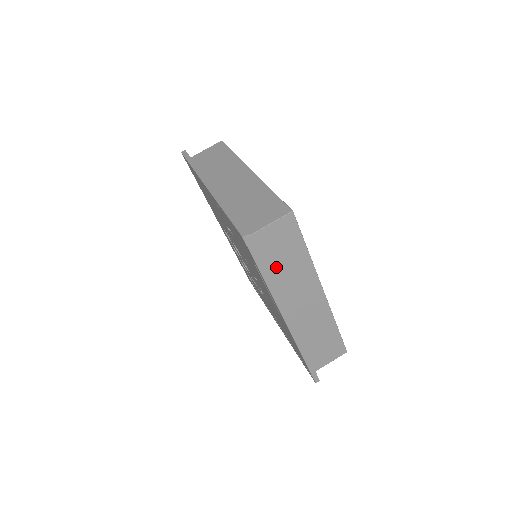
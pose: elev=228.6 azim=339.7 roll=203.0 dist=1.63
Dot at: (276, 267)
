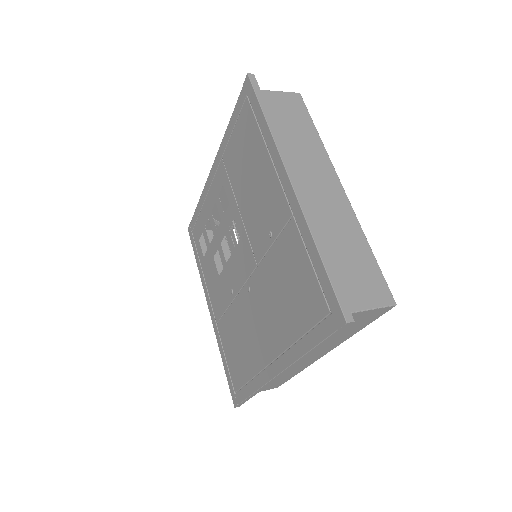
Dot at: occluded
